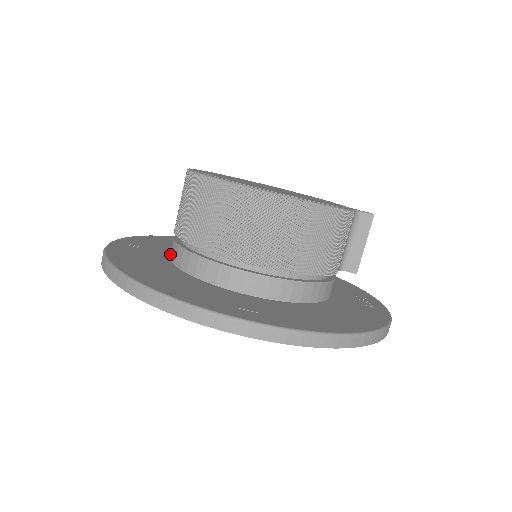
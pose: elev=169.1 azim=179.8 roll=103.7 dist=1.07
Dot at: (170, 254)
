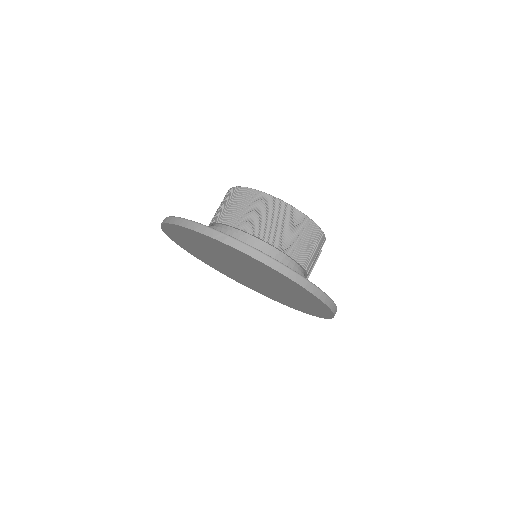
Dot at: occluded
